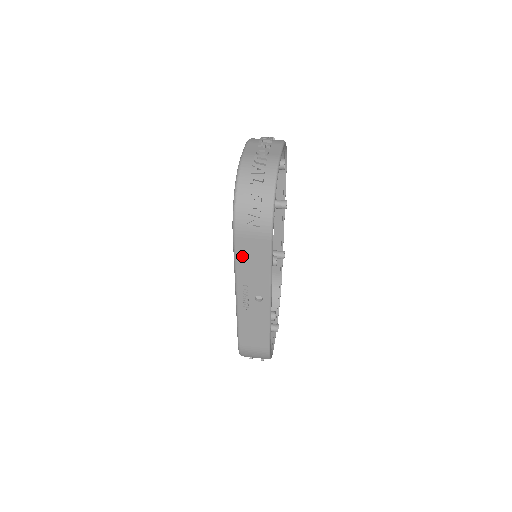
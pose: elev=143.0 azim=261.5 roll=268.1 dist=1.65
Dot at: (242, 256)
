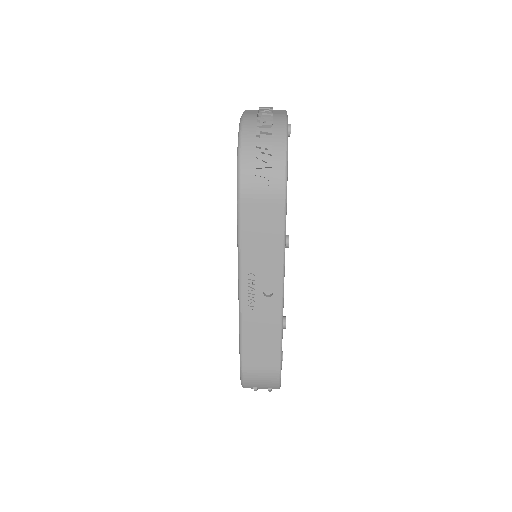
Dot at: (248, 231)
